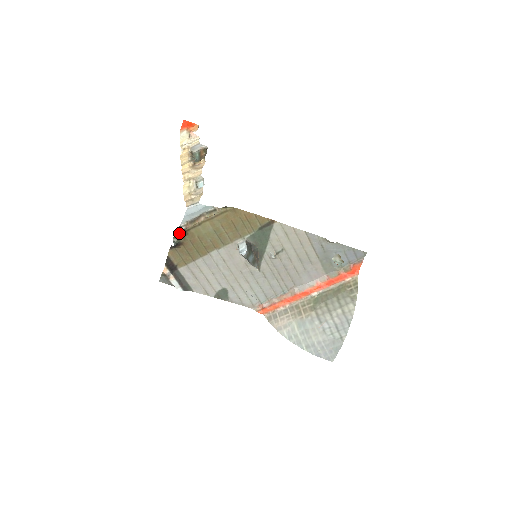
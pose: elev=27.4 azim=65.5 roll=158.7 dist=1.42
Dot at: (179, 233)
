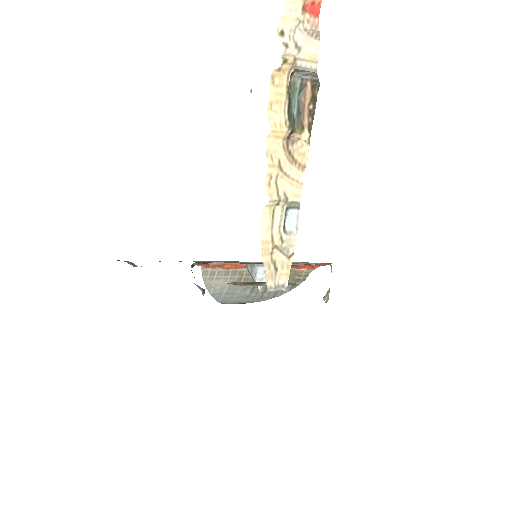
Dot at: occluded
